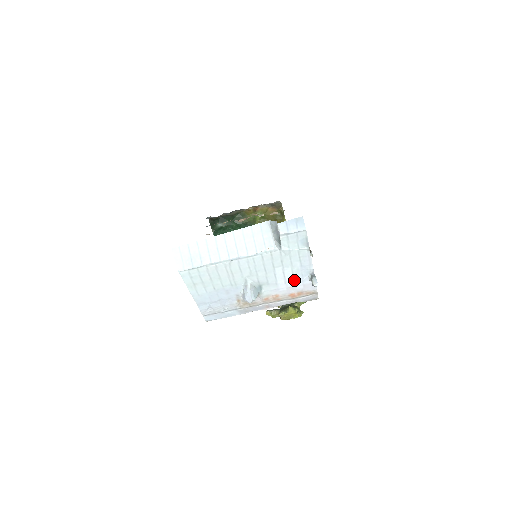
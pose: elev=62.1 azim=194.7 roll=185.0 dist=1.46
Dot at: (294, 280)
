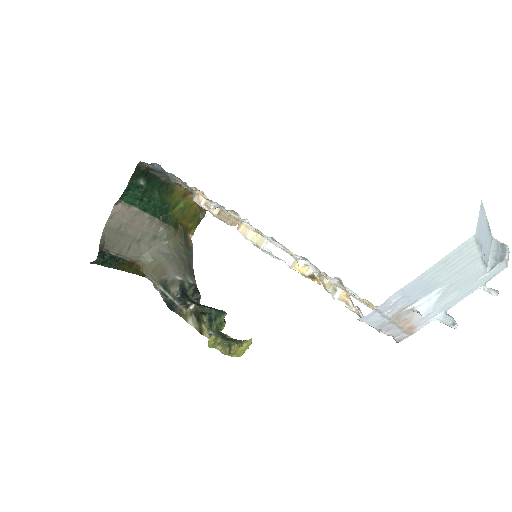
Dot at: (435, 311)
